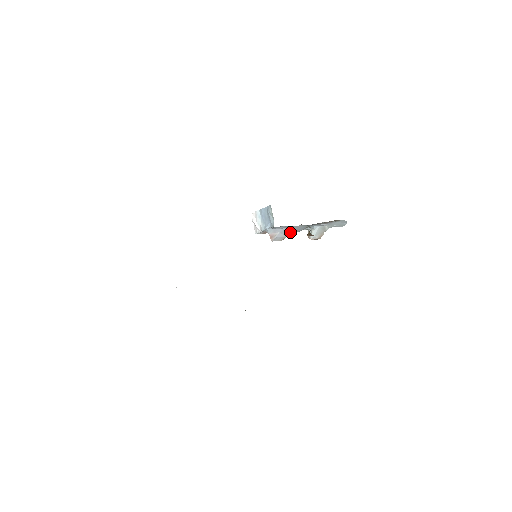
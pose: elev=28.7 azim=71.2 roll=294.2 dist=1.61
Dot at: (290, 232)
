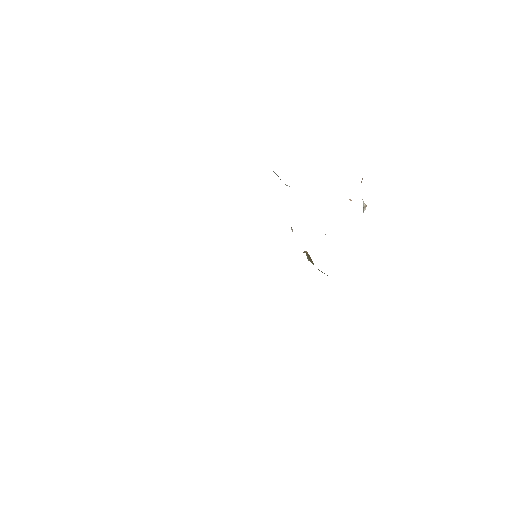
Dot at: occluded
